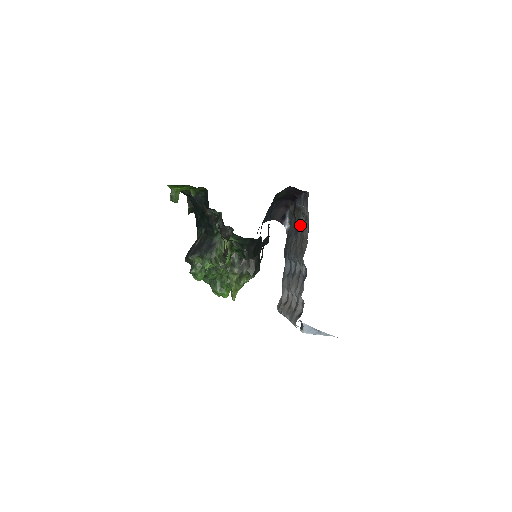
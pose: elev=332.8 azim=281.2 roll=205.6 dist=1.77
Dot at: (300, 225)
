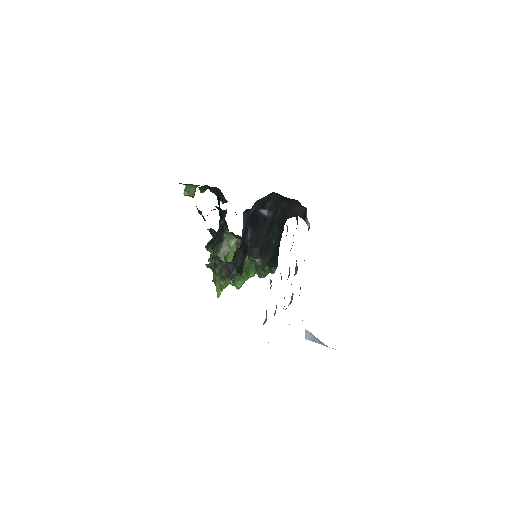
Dot at: occluded
